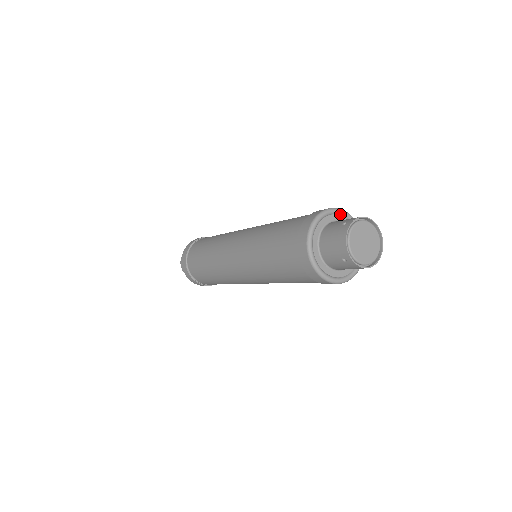
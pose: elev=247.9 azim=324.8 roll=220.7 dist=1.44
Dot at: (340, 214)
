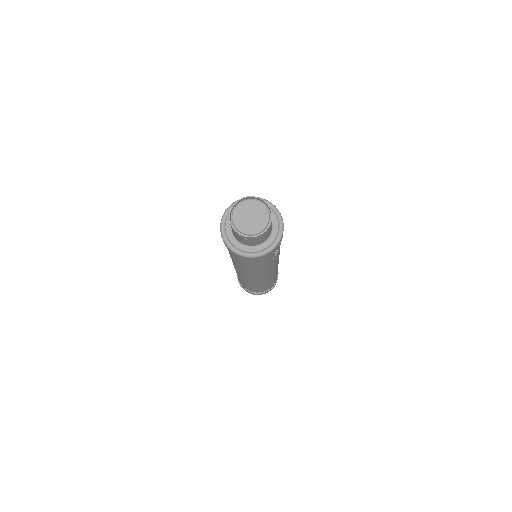
Dot at: occluded
